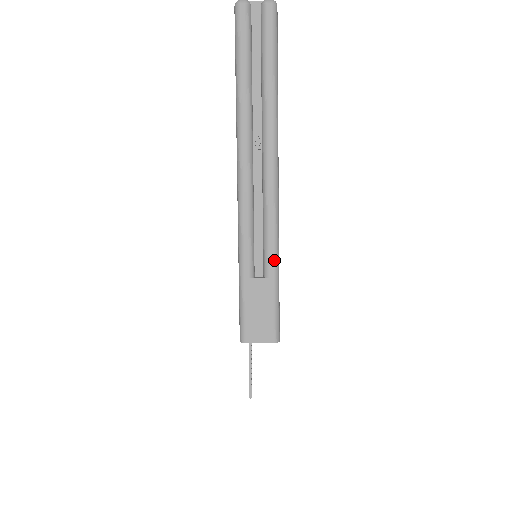
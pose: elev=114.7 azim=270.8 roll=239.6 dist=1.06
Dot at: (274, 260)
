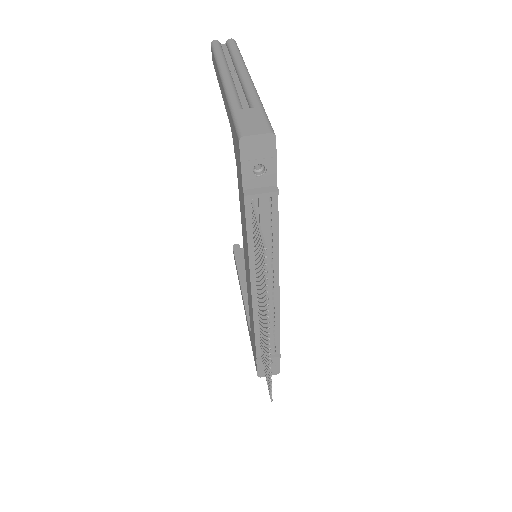
Dot at: (258, 101)
